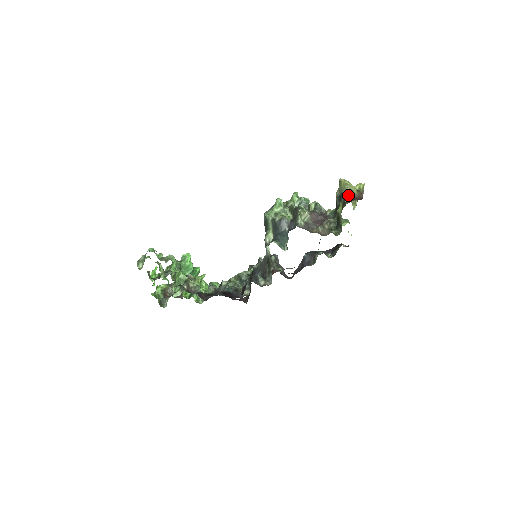
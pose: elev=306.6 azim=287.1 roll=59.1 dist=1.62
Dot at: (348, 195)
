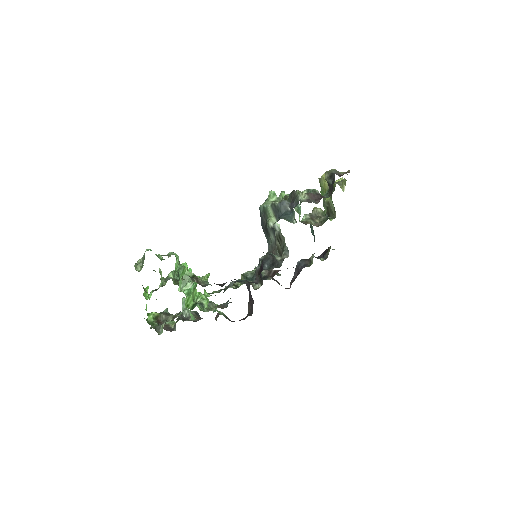
Dot at: (338, 173)
